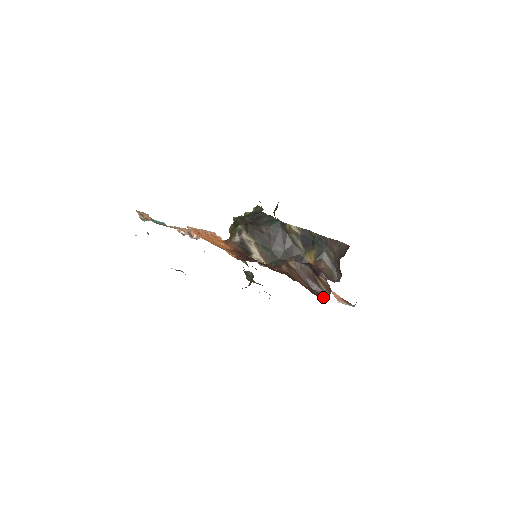
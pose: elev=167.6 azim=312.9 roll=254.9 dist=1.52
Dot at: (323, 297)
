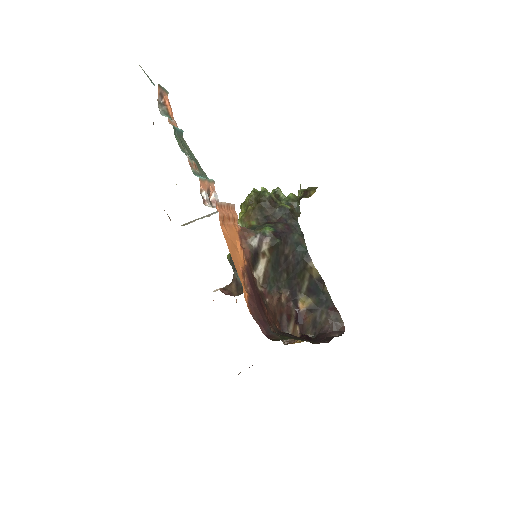
Dot at: occluded
